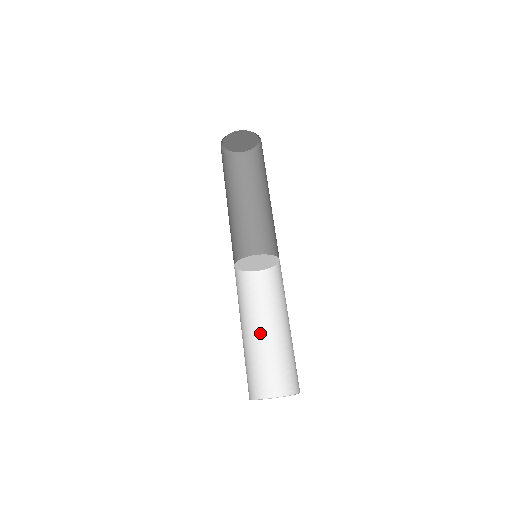
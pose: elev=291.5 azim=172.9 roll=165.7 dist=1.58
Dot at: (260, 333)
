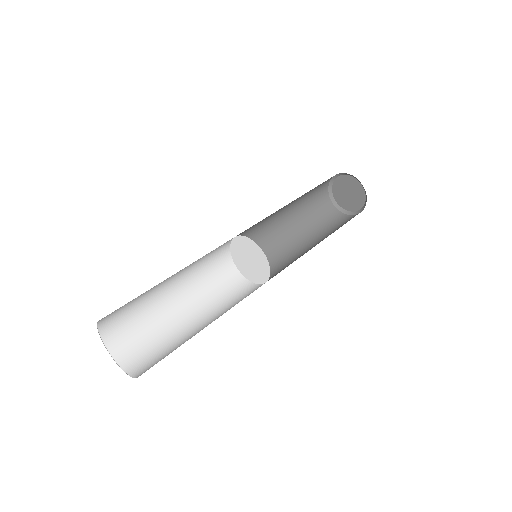
Dot at: (179, 307)
